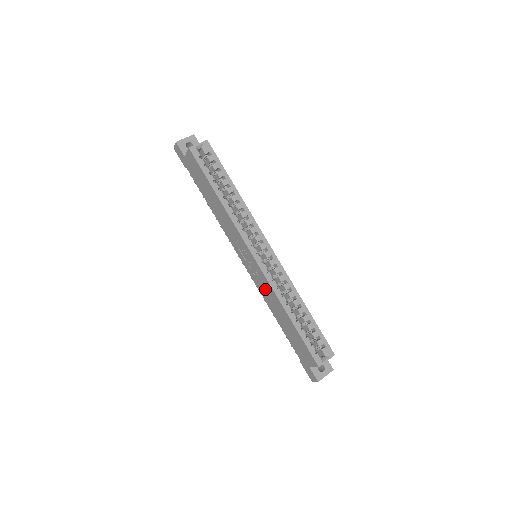
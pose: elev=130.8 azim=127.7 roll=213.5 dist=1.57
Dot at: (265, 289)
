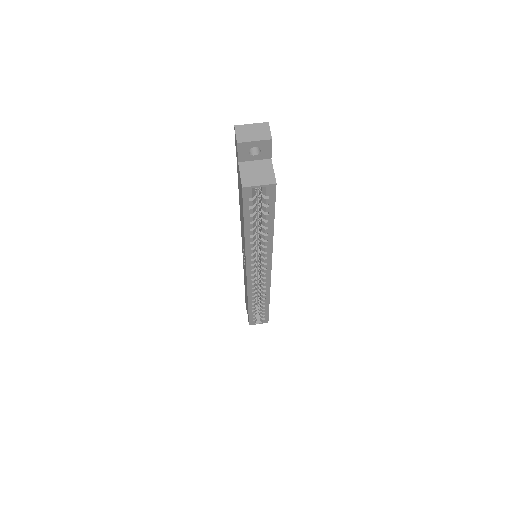
Dot at: occluded
